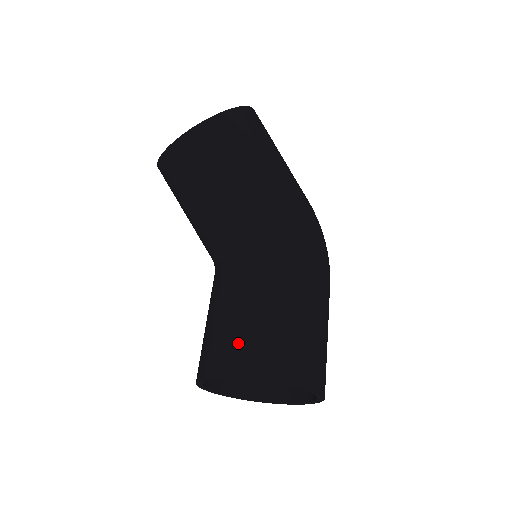
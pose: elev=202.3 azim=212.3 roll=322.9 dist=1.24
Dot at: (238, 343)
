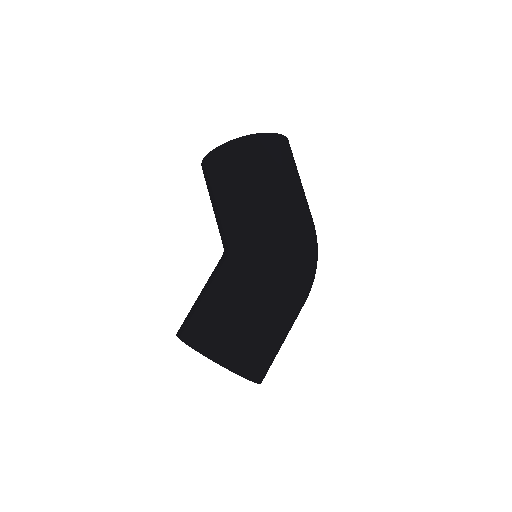
Dot at: (193, 318)
